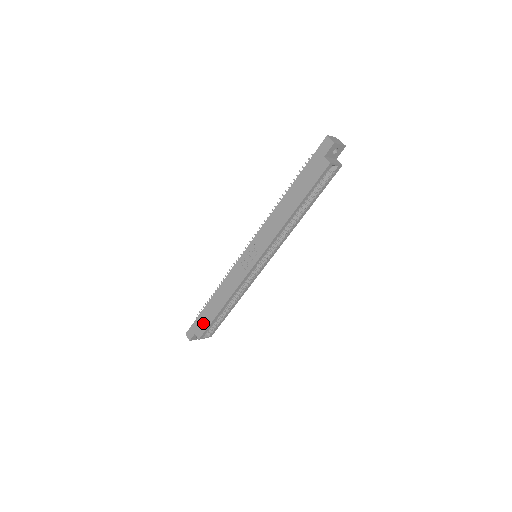
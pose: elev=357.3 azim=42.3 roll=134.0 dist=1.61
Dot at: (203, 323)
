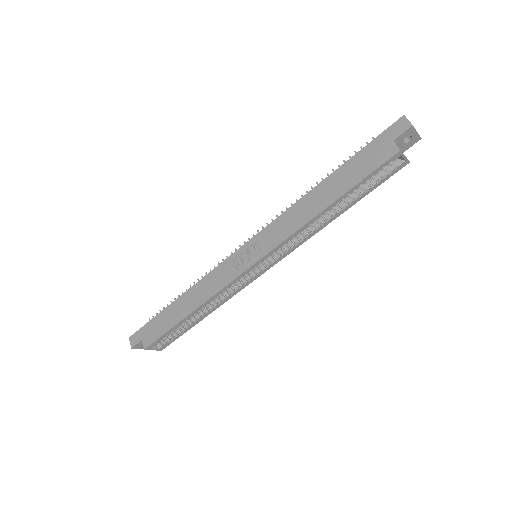
Dot at: (157, 328)
